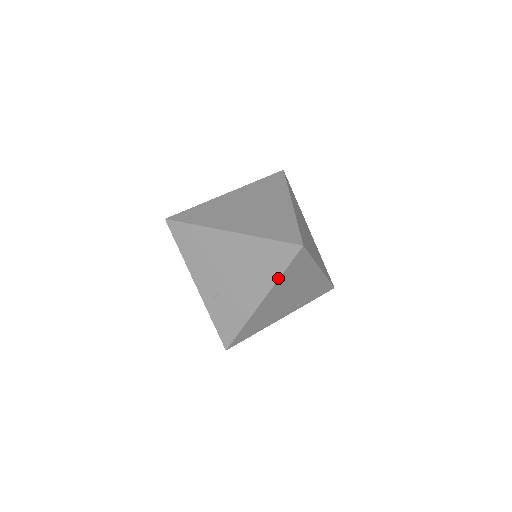
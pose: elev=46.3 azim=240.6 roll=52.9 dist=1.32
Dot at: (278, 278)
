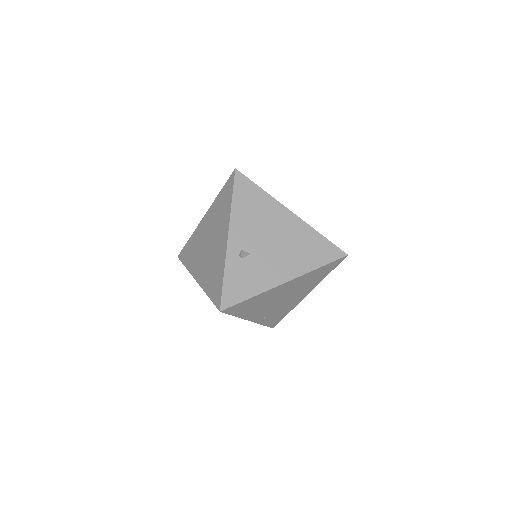
Dot at: (314, 269)
